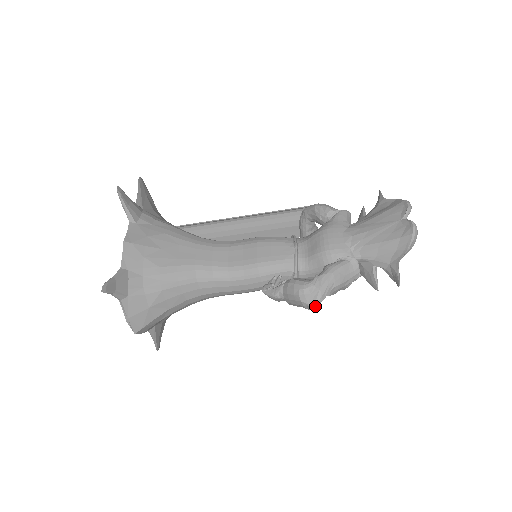
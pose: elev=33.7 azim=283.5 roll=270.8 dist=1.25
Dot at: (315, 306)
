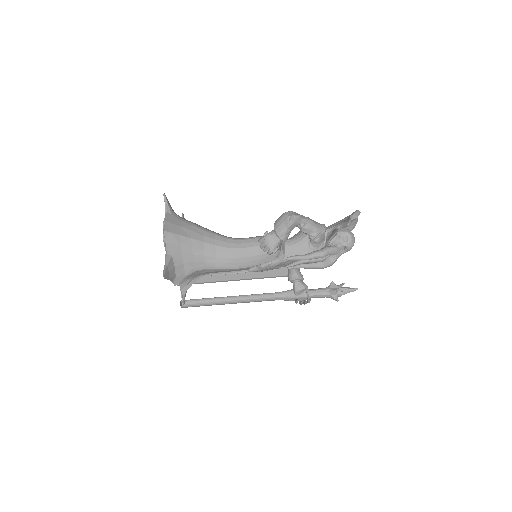
Dot at: (295, 217)
